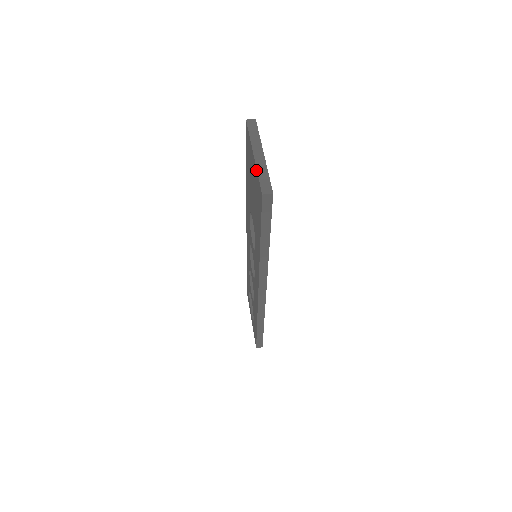
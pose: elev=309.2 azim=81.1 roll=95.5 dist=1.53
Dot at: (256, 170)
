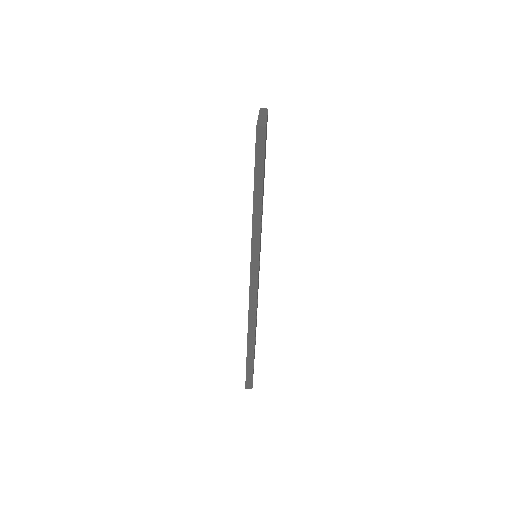
Dot at: occluded
